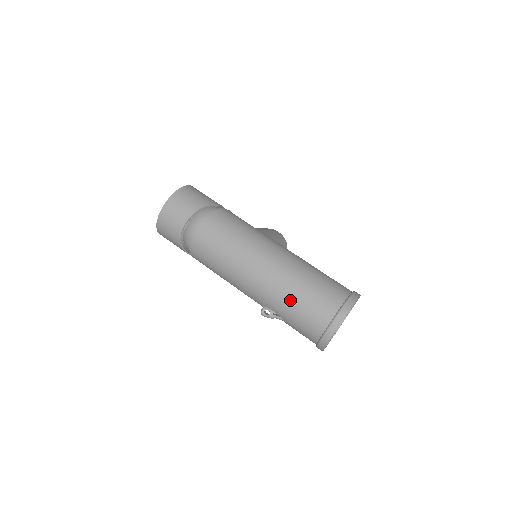
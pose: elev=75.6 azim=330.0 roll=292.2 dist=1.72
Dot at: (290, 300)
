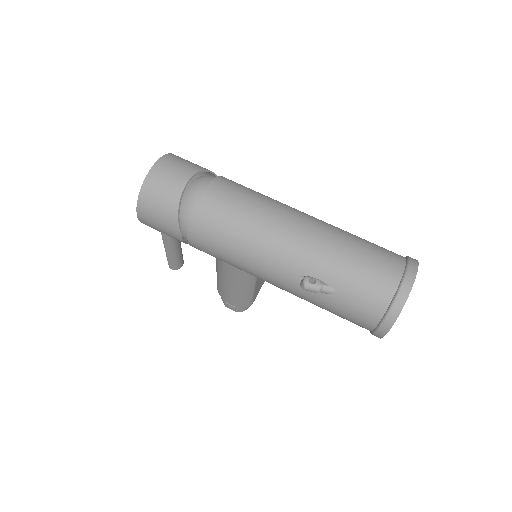
Dot at: (346, 255)
